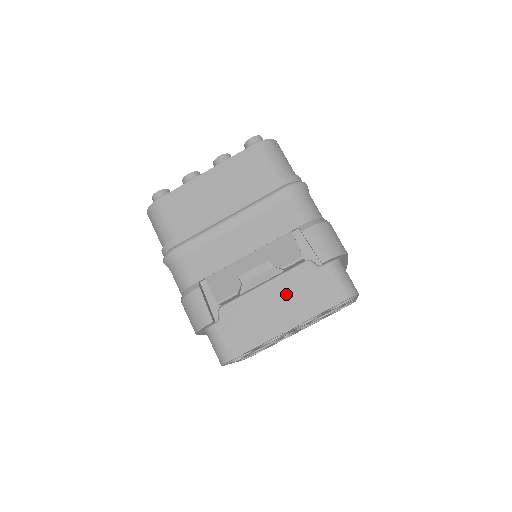
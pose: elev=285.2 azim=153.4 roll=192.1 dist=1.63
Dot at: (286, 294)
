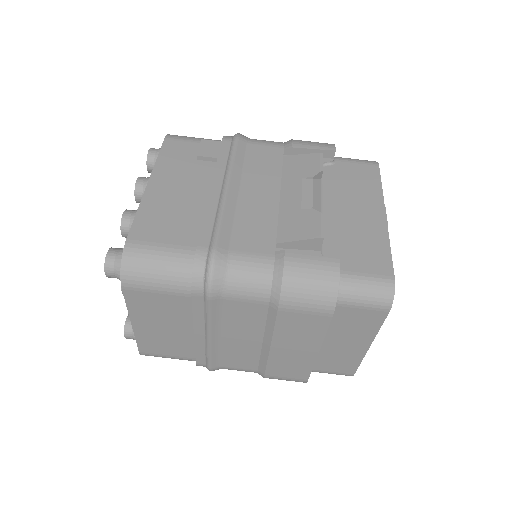
Dot at: (344, 197)
